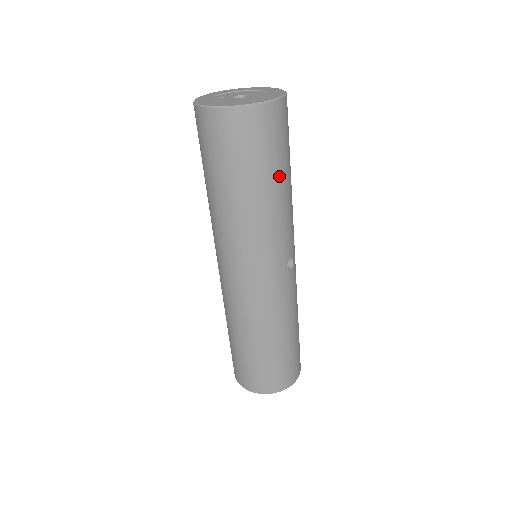
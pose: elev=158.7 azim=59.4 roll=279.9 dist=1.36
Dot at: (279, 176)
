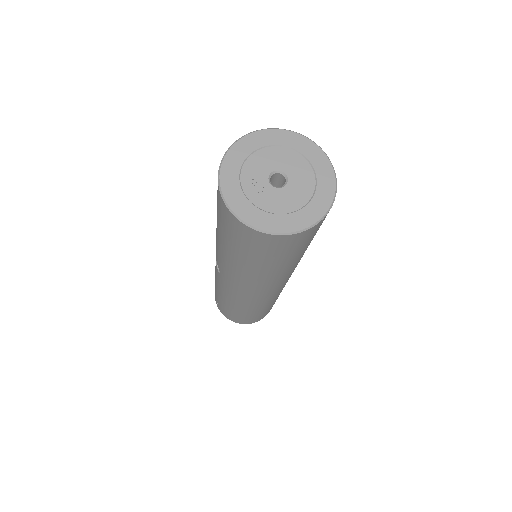
Dot at: occluded
